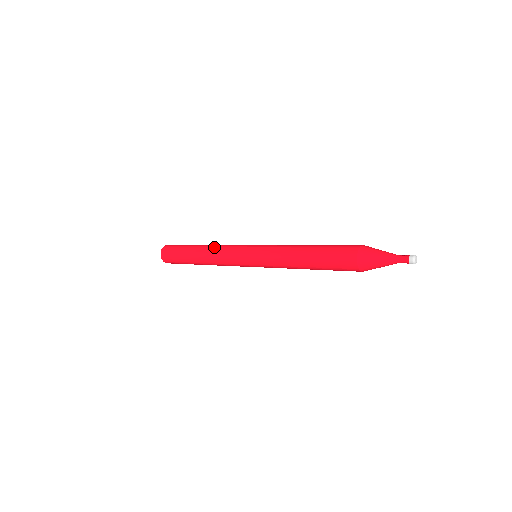
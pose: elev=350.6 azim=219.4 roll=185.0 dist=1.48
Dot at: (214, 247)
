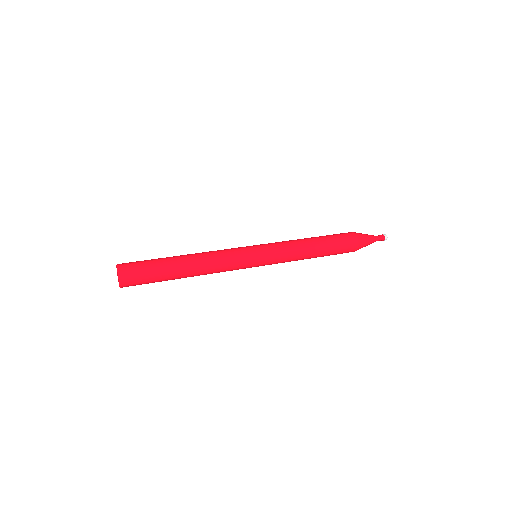
Dot at: (210, 261)
